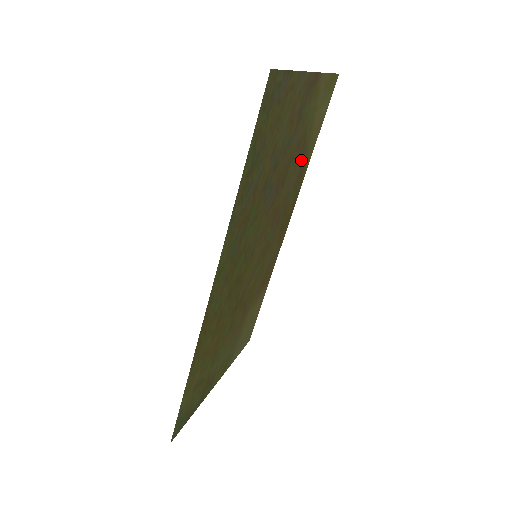
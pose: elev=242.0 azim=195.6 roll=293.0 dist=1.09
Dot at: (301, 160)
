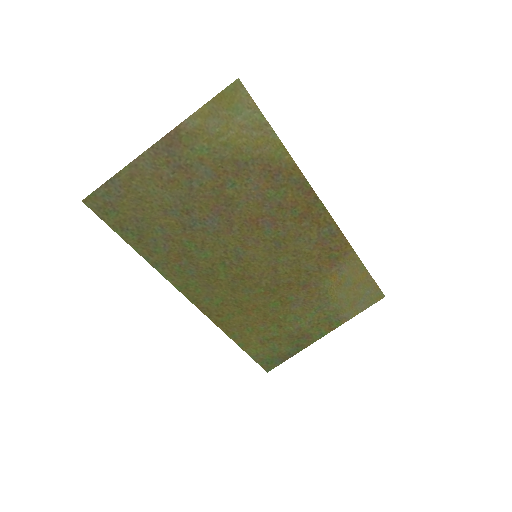
Dot at: (254, 170)
